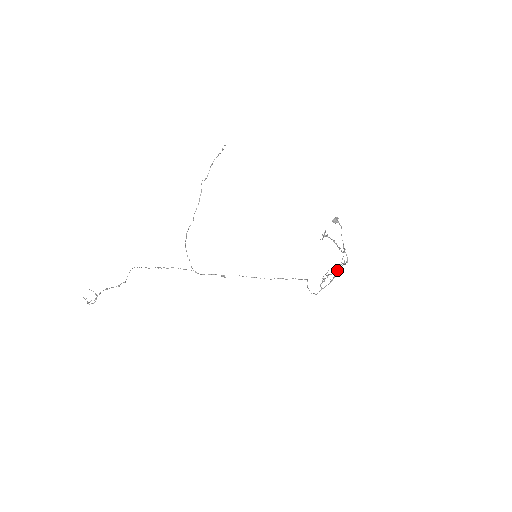
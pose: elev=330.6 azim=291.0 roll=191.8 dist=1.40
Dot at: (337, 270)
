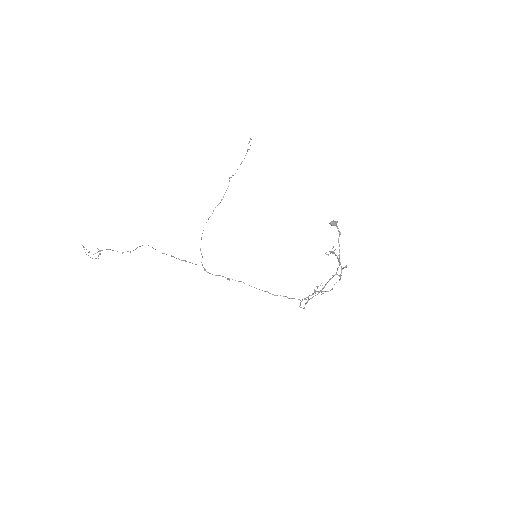
Dot at: occluded
